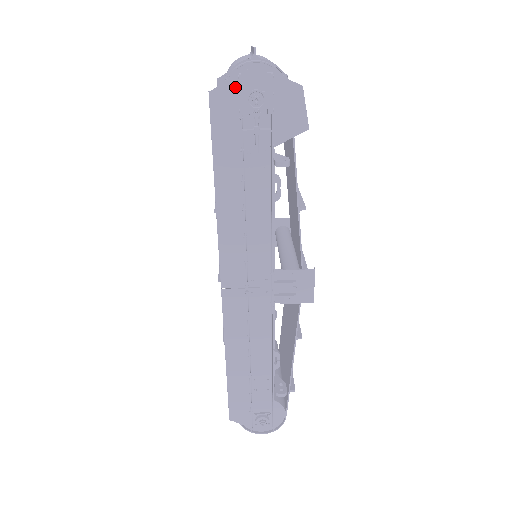
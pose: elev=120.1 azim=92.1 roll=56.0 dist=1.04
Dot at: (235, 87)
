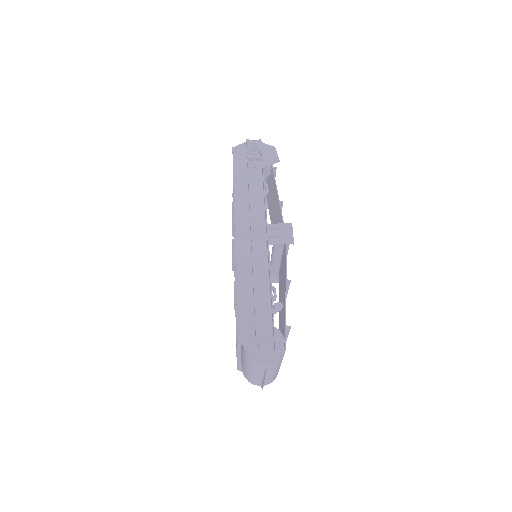
Dot at: (244, 146)
